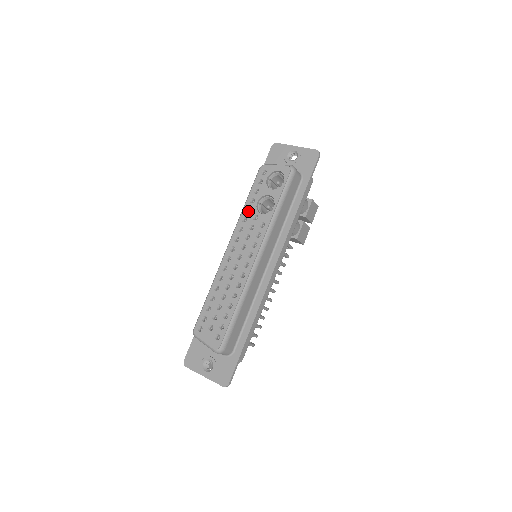
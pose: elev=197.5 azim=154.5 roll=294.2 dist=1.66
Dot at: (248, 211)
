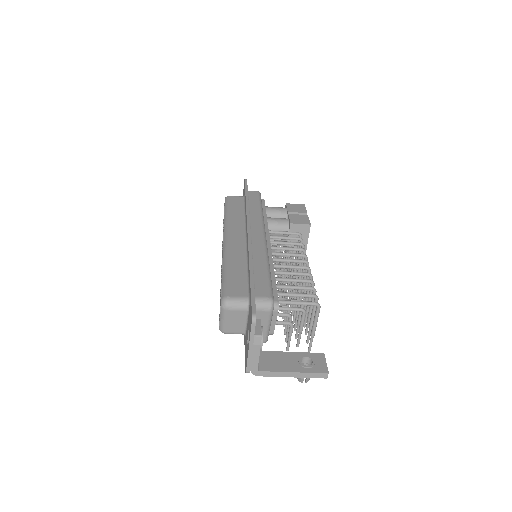
Dot at: occluded
